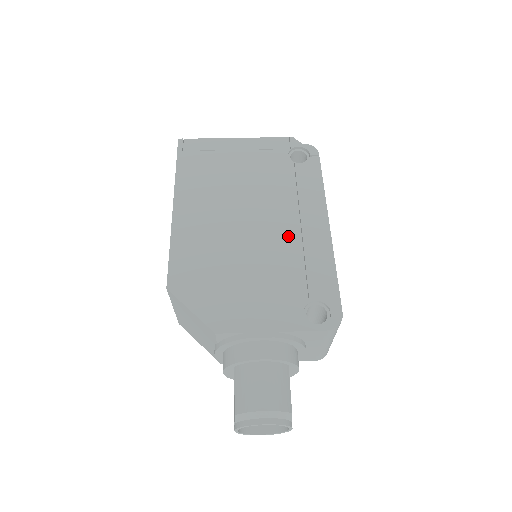
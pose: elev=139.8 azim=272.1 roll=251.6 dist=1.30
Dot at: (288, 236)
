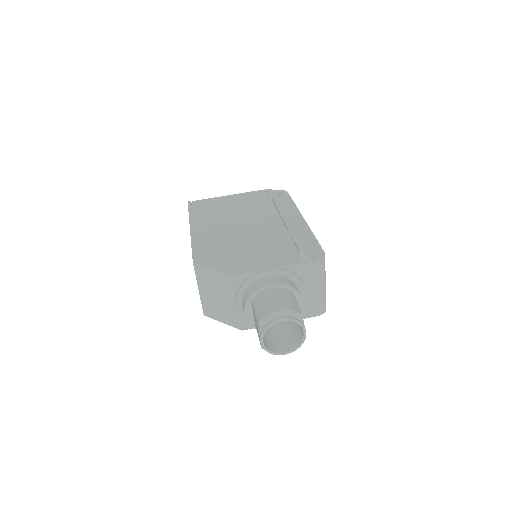
Dot at: (276, 227)
